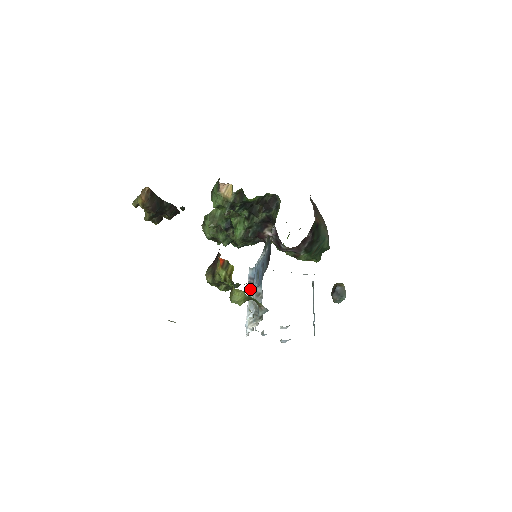
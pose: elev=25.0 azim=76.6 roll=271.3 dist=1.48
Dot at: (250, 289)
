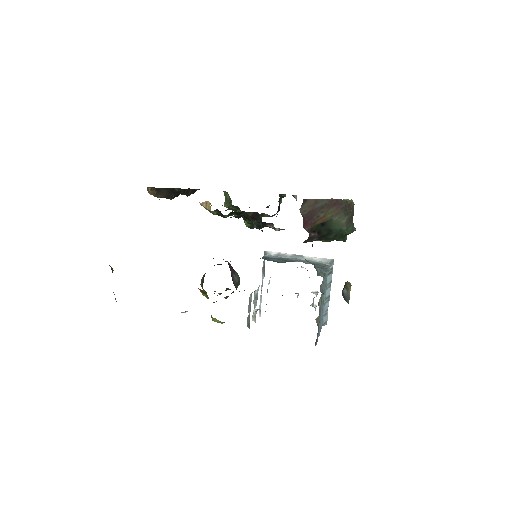
Dot at: (263, 275)
